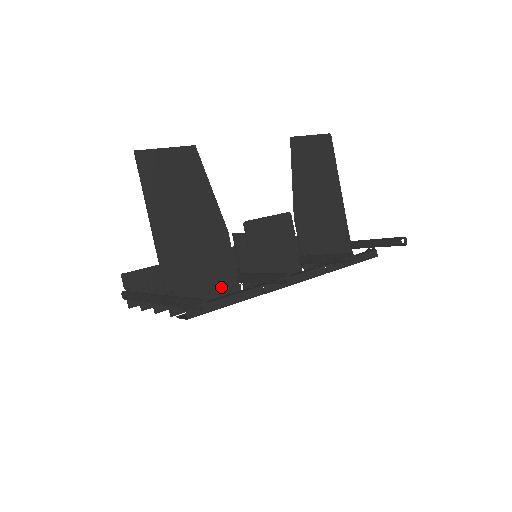
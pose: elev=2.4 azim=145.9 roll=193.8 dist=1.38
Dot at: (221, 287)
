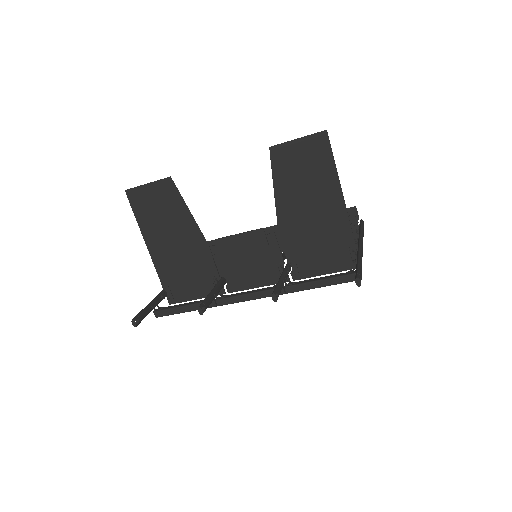
Dot at: (206, 287)
